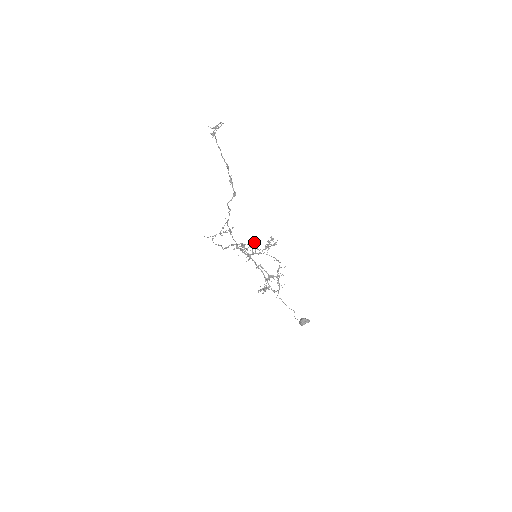
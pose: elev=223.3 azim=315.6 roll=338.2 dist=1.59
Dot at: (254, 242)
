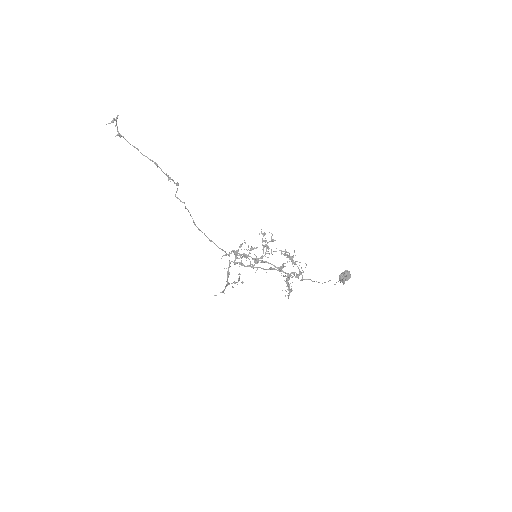
Dot at: (244, 242)
